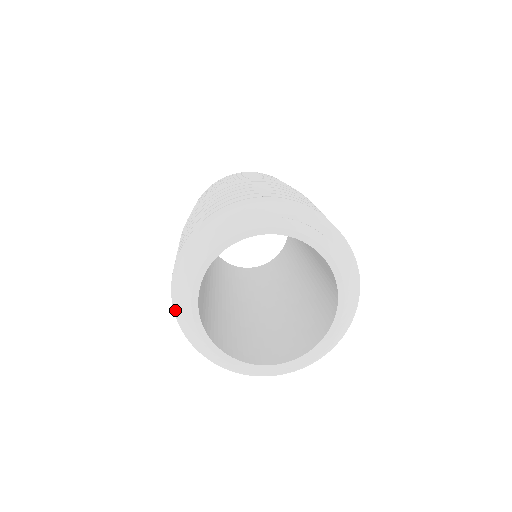
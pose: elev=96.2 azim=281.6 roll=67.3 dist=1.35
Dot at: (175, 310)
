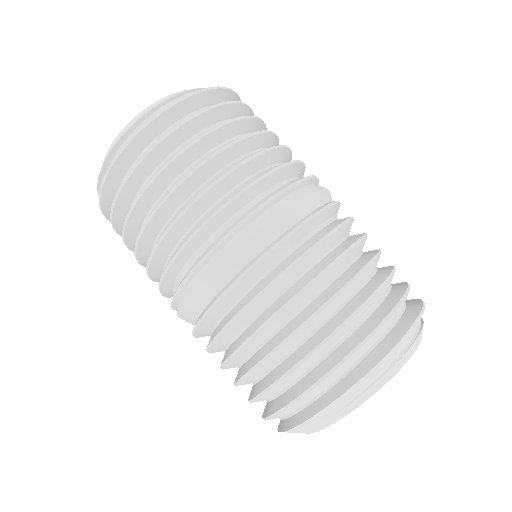
Dot at: occluded
